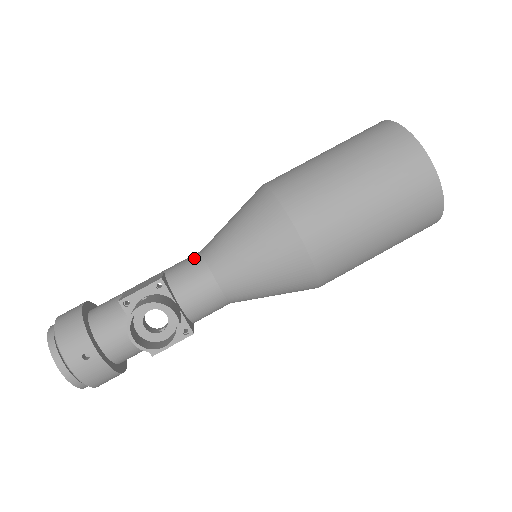
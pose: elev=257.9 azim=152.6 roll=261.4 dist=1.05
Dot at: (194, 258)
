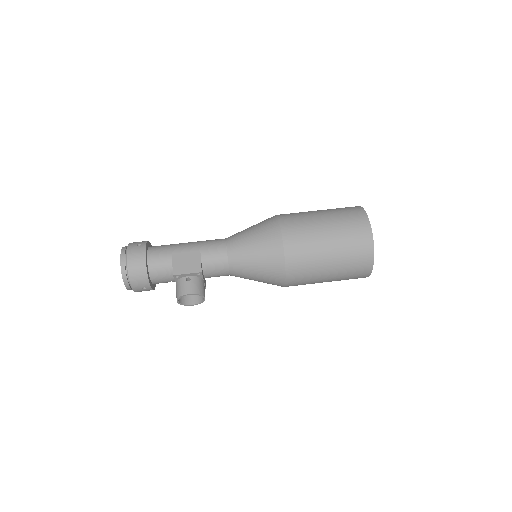
Dot at: (222, 255)
